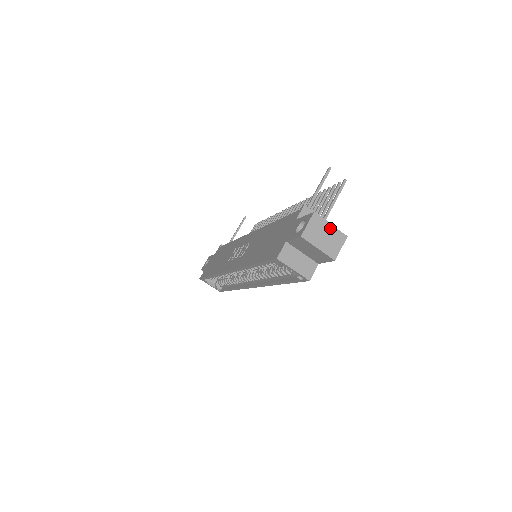
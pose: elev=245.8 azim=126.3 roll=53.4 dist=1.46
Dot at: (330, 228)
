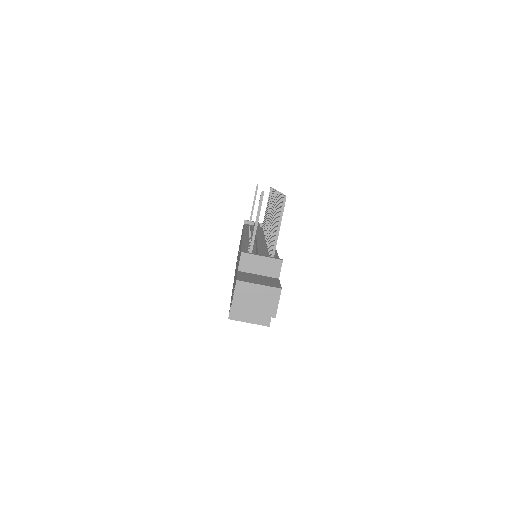
Dot at: (259, 289)
